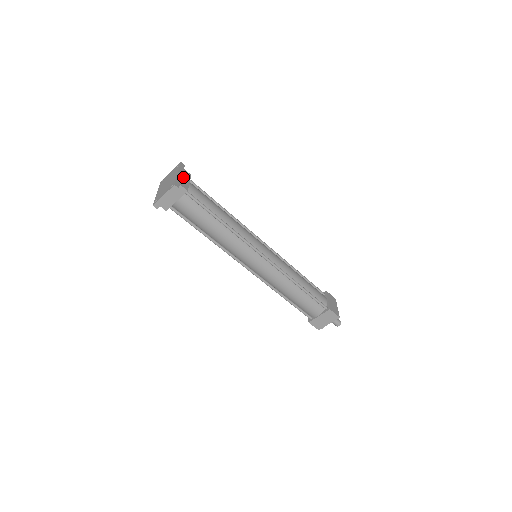
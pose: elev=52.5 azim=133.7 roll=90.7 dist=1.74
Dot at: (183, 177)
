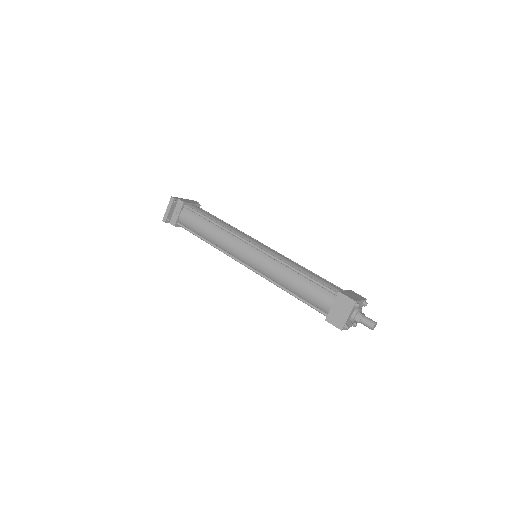
Dot at: (188, 201)
